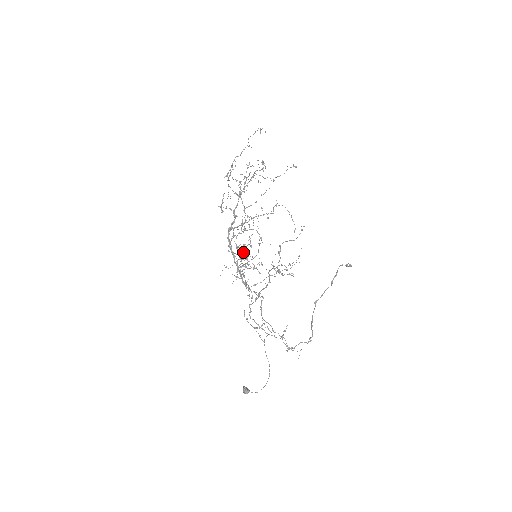
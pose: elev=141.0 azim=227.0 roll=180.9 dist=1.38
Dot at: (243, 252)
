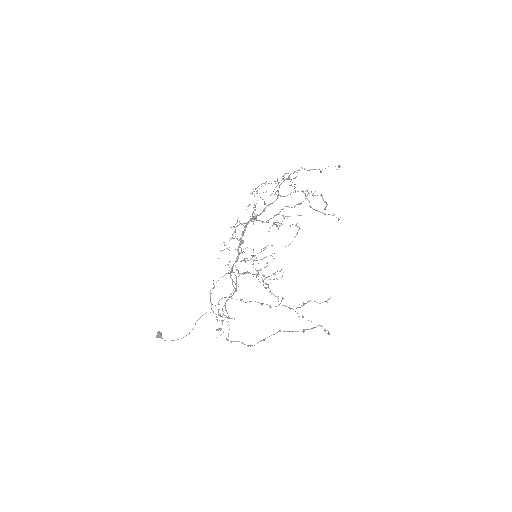
Dot at: occluded
